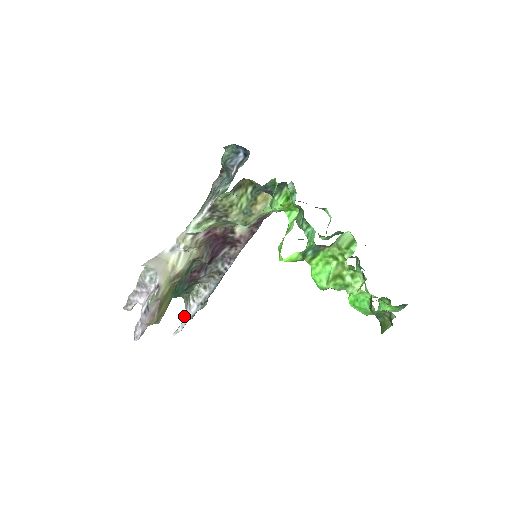
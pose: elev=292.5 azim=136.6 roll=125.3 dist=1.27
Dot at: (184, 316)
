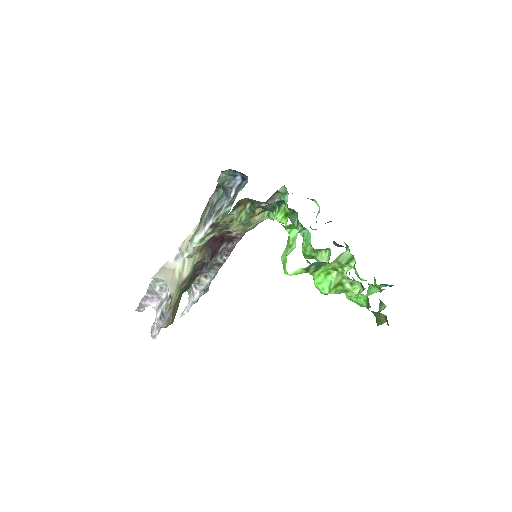
Dot at: (188, 300)
